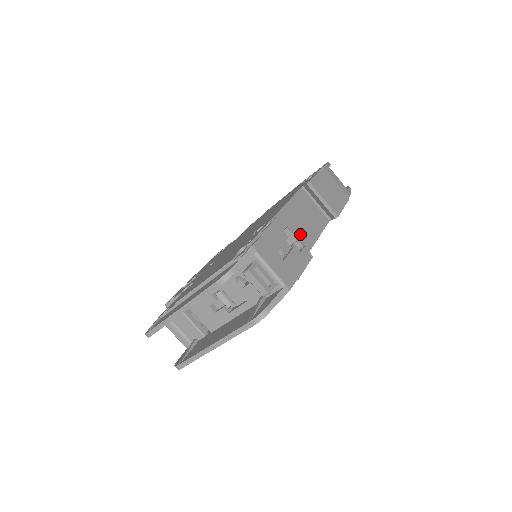
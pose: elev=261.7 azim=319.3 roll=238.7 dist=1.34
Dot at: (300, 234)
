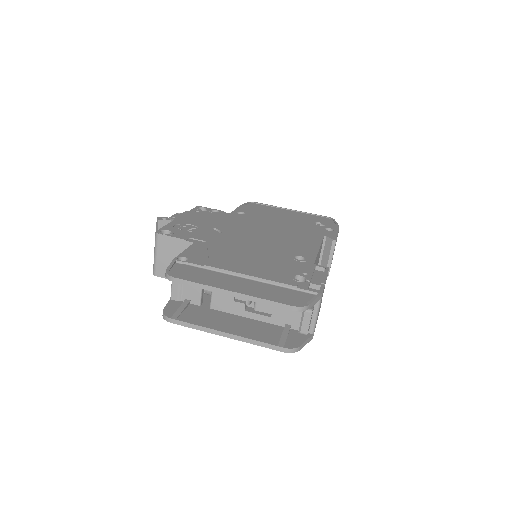
Dot at: occluded
